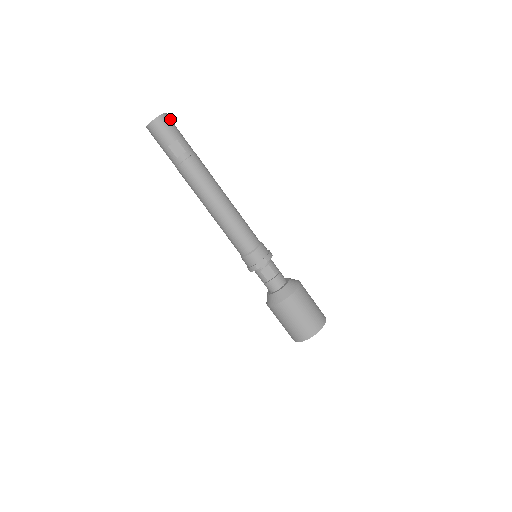
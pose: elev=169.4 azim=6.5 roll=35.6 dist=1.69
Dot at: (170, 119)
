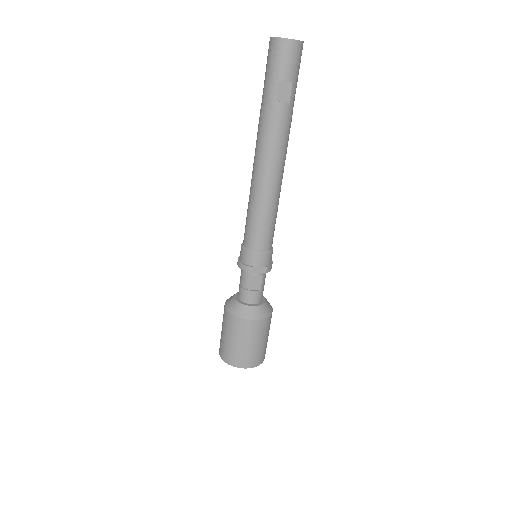
Dot at: occluded
